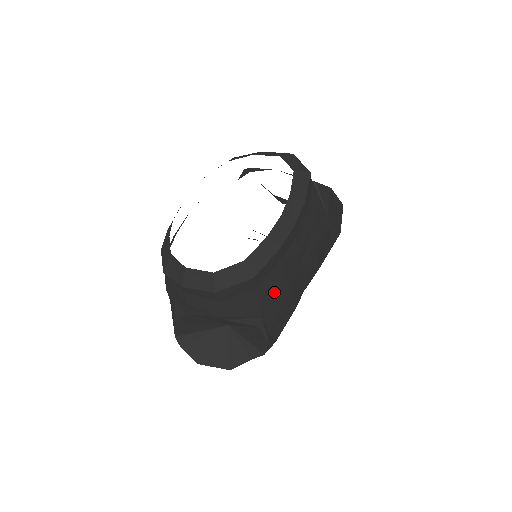
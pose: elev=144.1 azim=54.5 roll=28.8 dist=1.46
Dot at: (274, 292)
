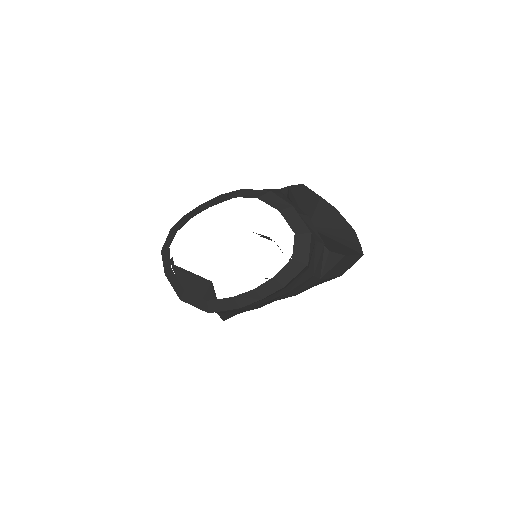
Dot at: (234, 310)
